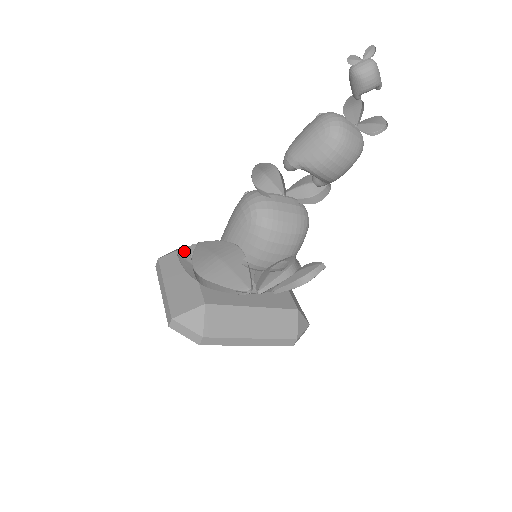
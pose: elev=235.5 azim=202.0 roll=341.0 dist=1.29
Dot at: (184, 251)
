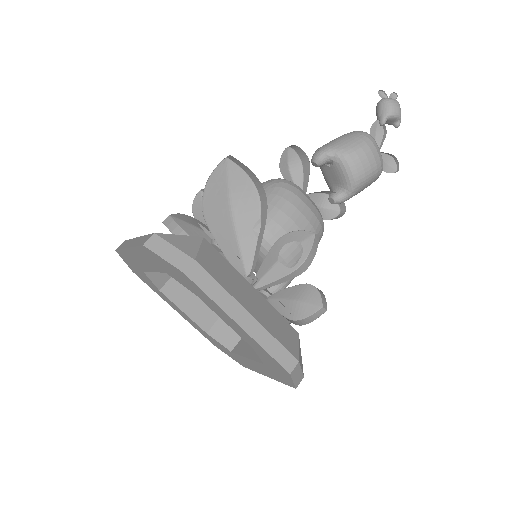
Dot at: (169, 228)
